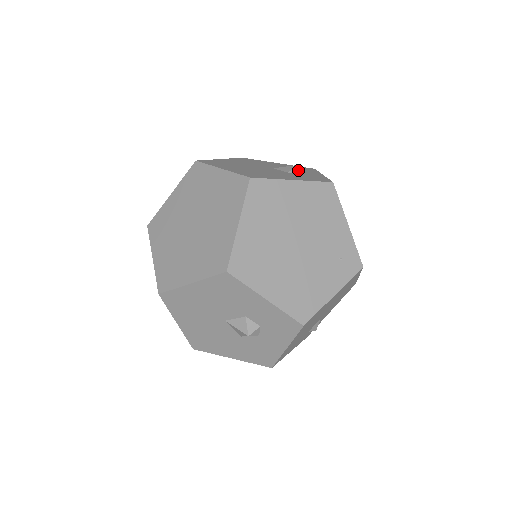
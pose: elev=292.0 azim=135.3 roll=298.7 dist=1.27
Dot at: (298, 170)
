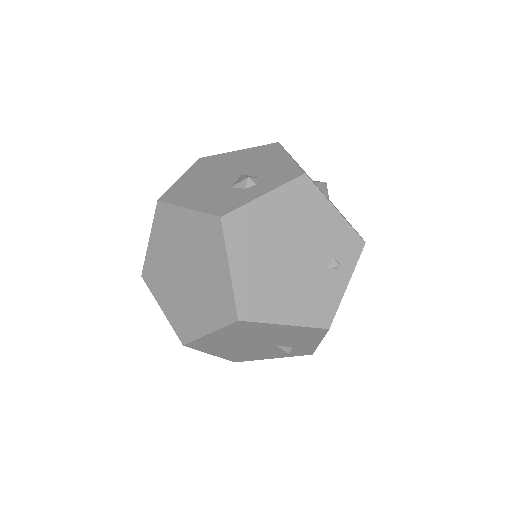
Dot at: (244, 184)
